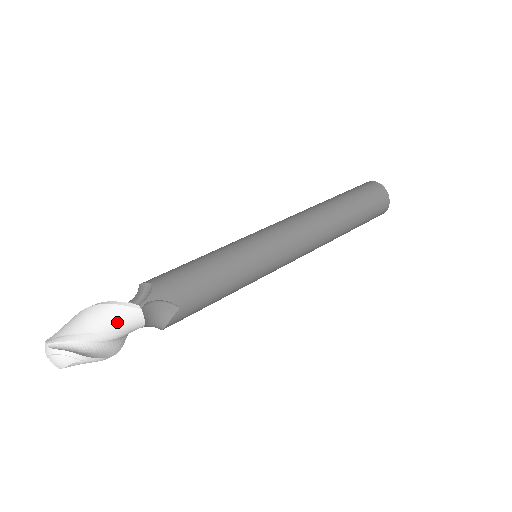
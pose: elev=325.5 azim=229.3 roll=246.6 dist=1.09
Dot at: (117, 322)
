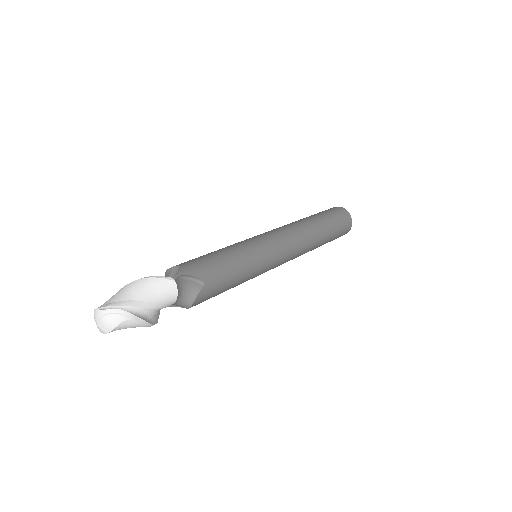
Dot at: (155, 292)
